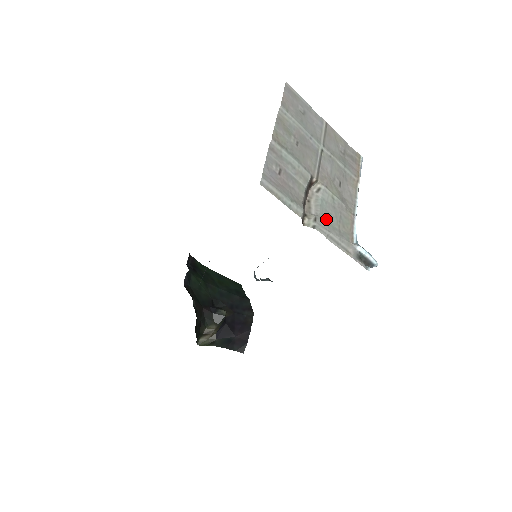
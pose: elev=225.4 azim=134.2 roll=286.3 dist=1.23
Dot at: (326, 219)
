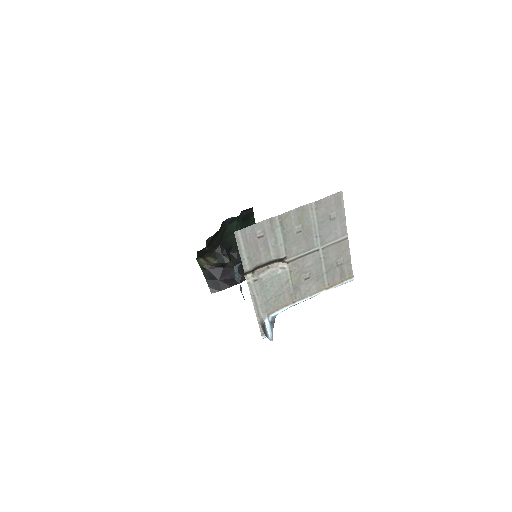
Dot at: (266, 287)
